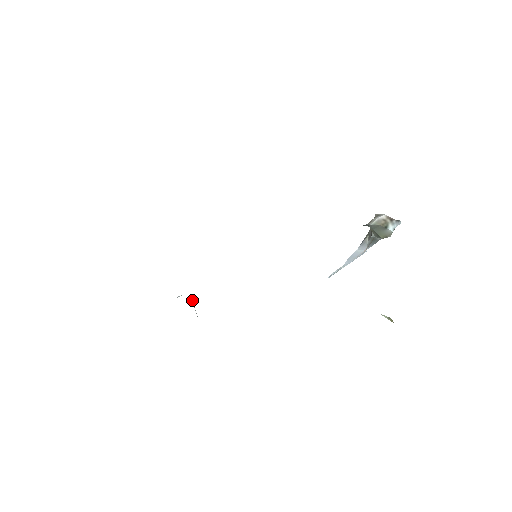
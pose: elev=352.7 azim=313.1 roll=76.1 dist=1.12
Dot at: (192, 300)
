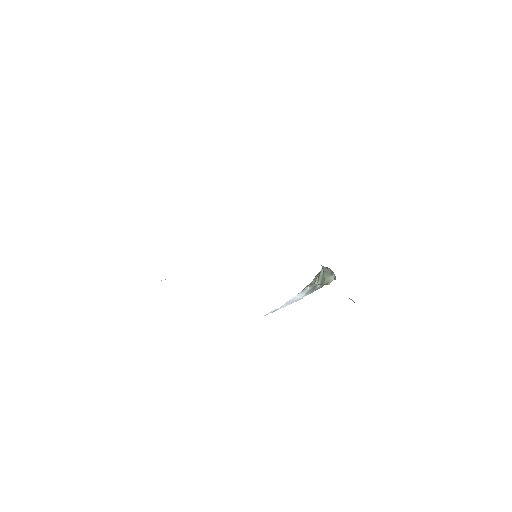
Dot at: occluded
